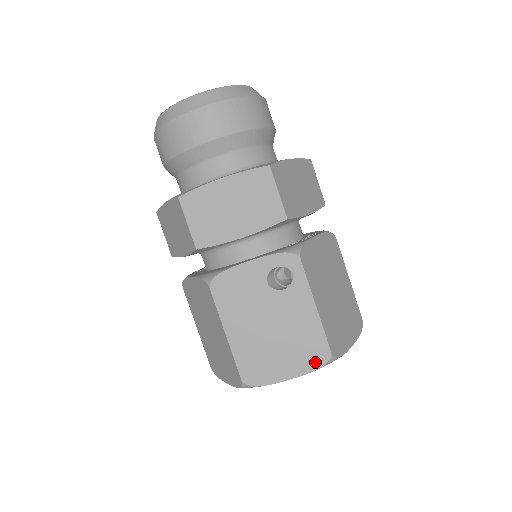
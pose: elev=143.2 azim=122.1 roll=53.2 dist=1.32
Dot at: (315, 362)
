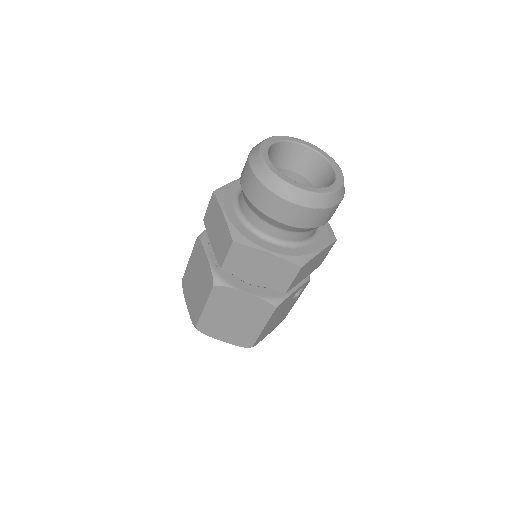
Dot at: occluded
